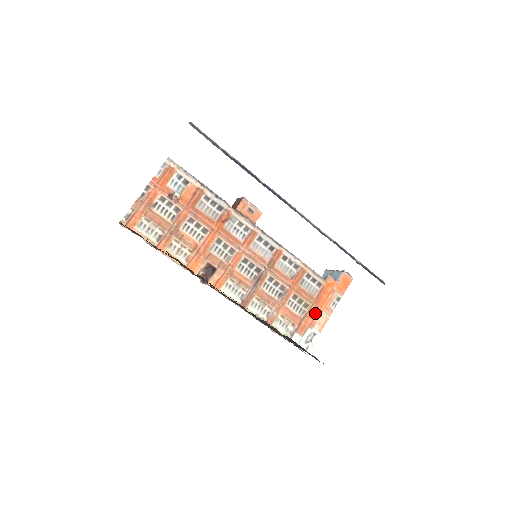
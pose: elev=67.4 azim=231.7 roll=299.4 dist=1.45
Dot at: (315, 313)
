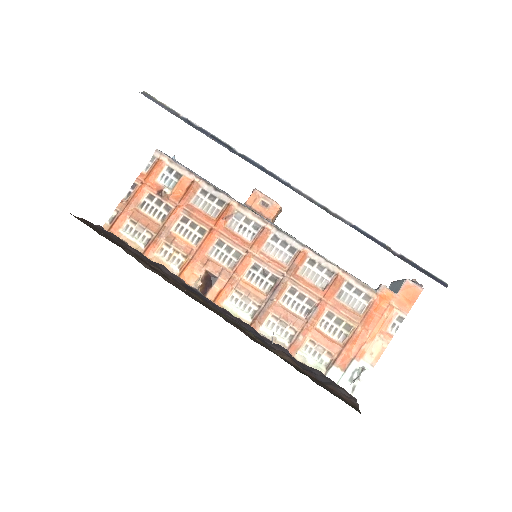
Dot at: (363, 338)
